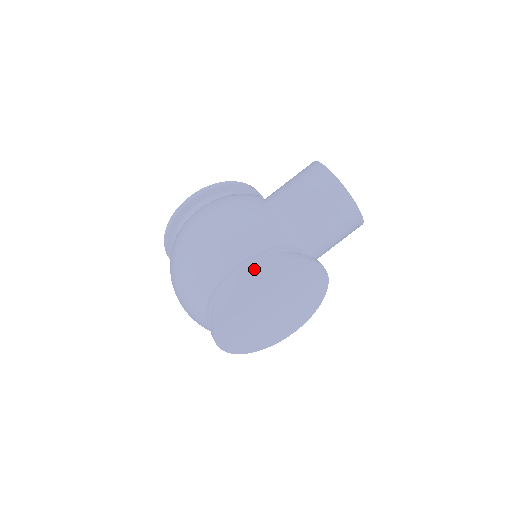
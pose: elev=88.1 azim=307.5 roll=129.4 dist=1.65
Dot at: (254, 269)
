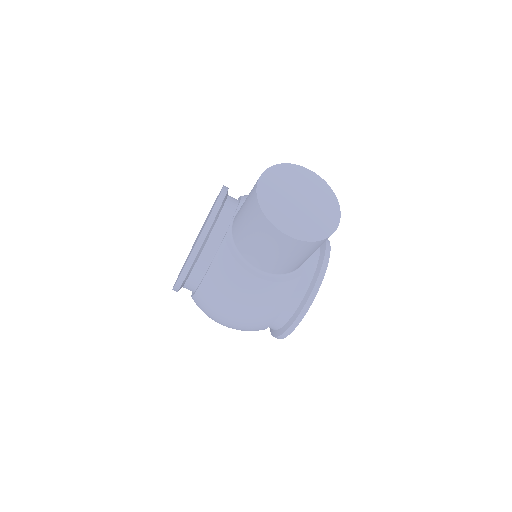
Dot at: (286, 330)
